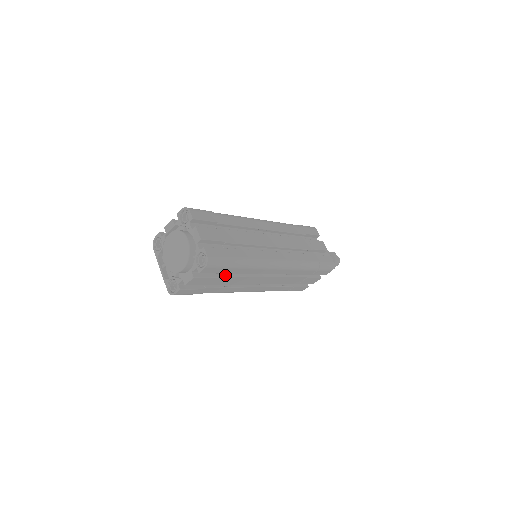
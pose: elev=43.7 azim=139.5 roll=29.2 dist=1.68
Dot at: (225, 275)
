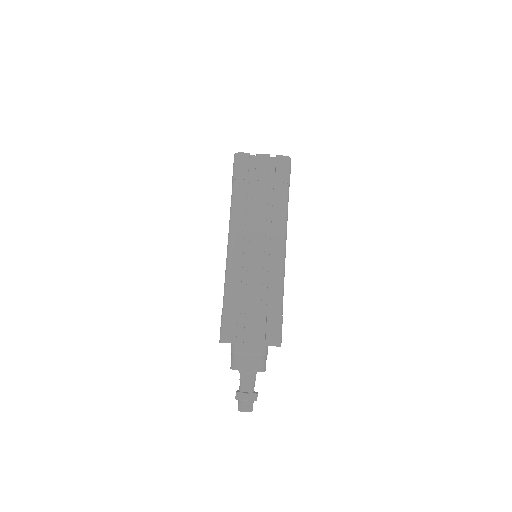
Dot at: (268, 190)
